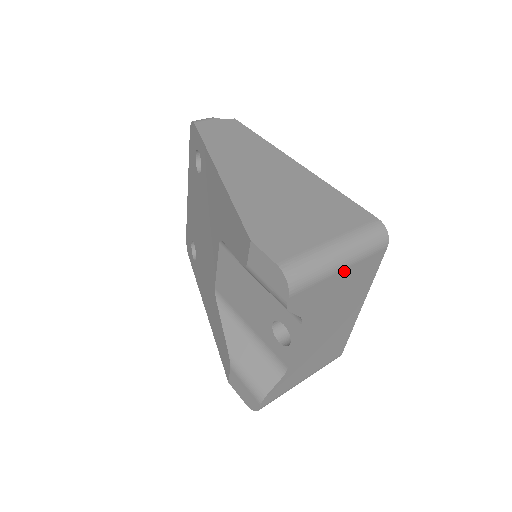
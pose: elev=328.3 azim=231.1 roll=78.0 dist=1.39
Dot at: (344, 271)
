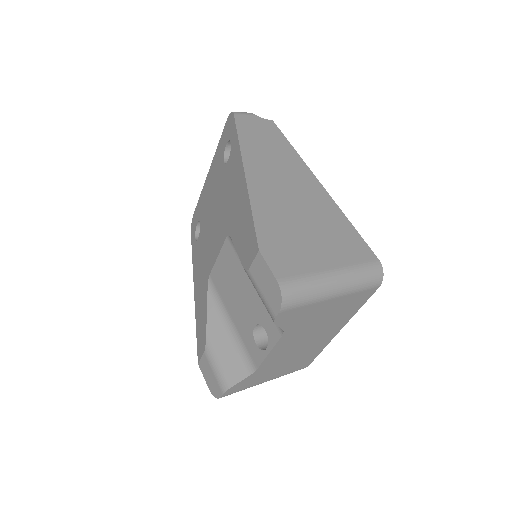
Dot at: (334, 300)
